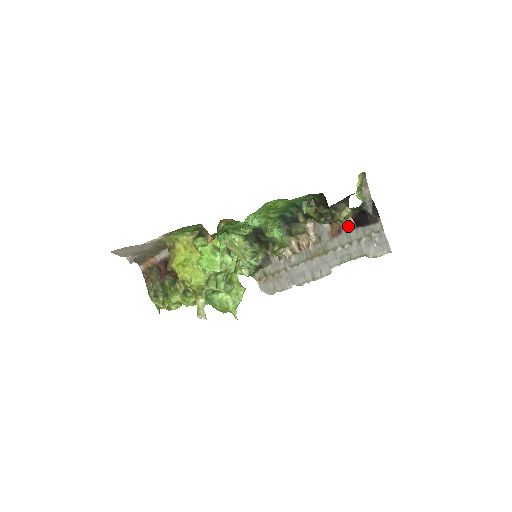
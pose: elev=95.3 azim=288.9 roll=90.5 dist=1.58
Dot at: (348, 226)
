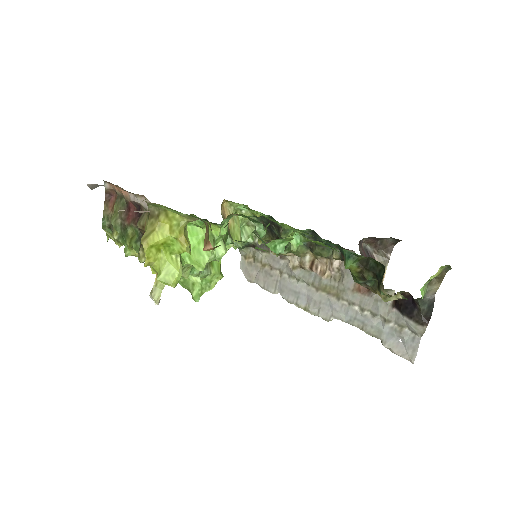
Dot at: occluded
